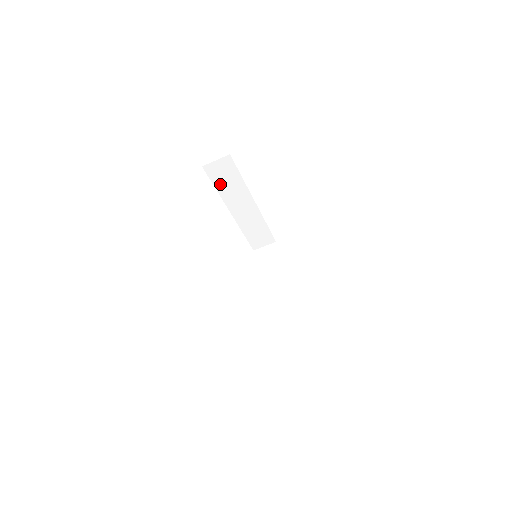
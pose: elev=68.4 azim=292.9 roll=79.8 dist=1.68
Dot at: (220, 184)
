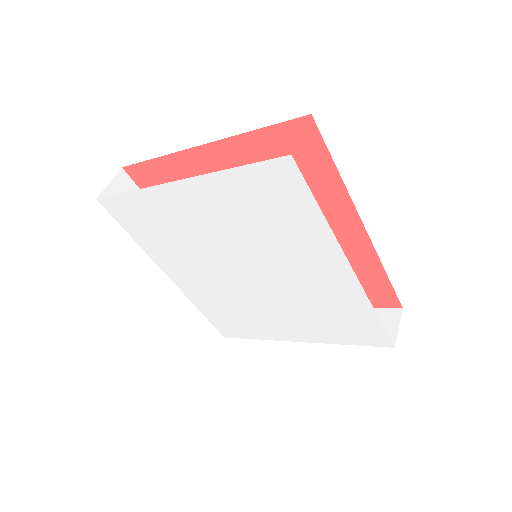
Dot at: occluded
